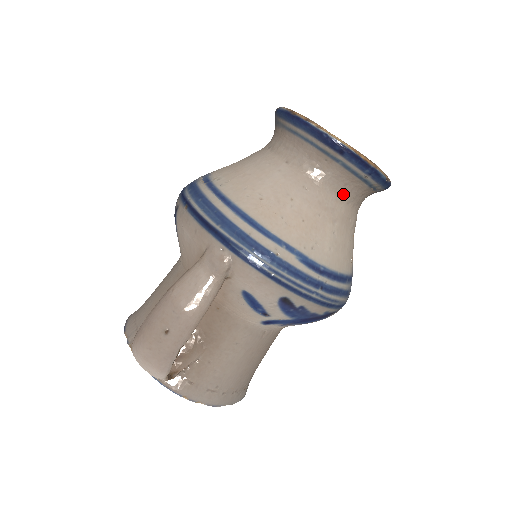
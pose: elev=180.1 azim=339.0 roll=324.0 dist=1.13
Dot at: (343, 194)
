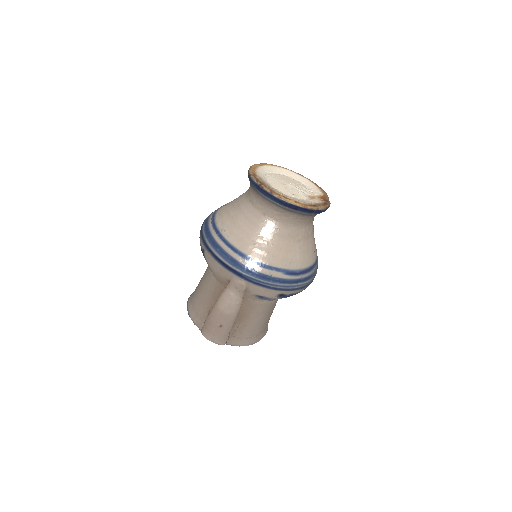
Dot at: (302, 224)
